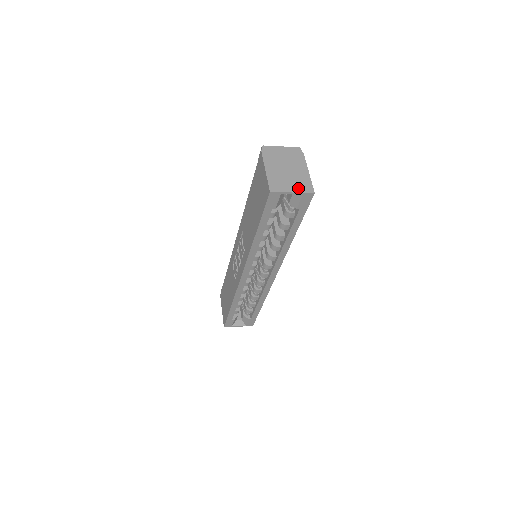
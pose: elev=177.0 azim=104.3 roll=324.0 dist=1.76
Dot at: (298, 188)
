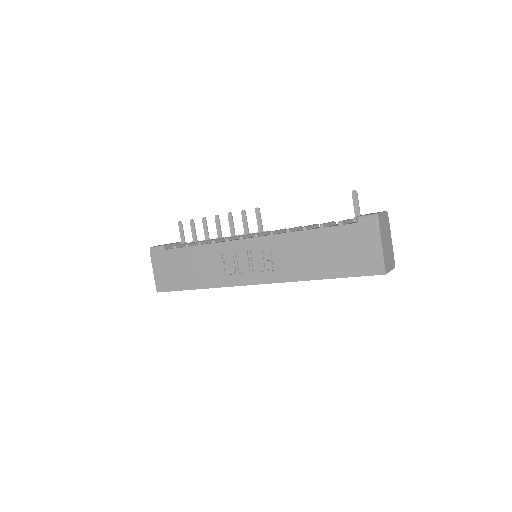
Dot at: (392, 264)
